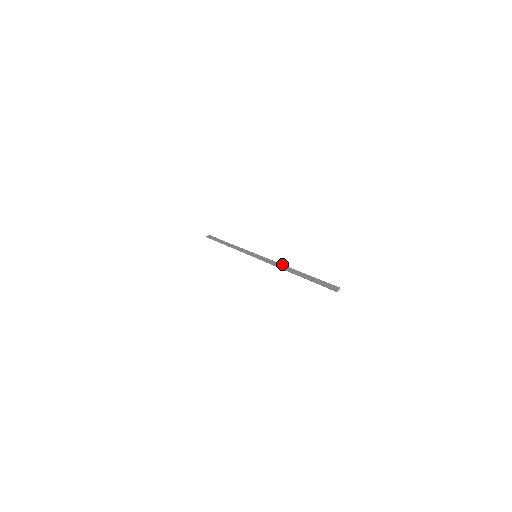
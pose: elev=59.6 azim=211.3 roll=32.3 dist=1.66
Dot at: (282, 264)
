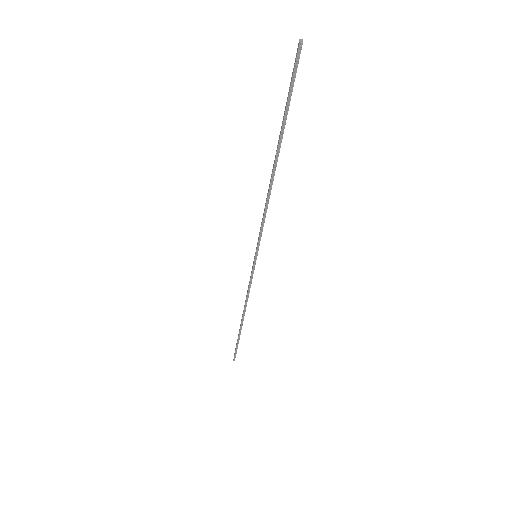
Dot at: (267, 194)
